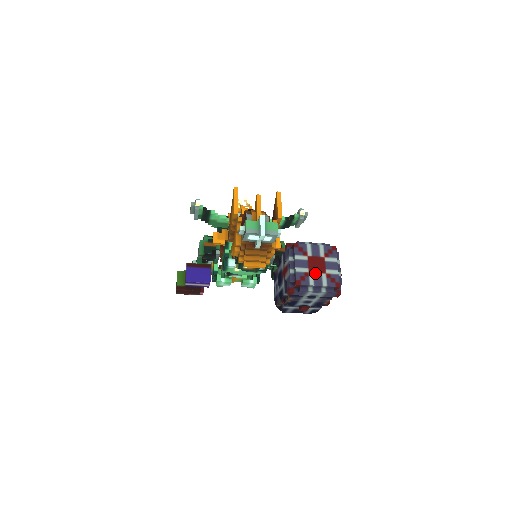
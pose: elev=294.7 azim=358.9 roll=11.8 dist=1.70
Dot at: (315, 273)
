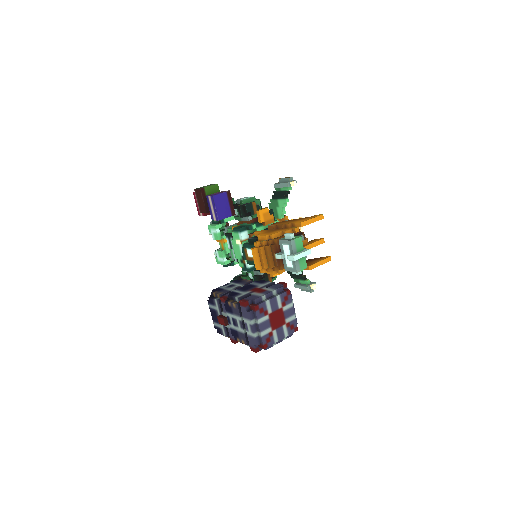
Dot at: (270, 320)
